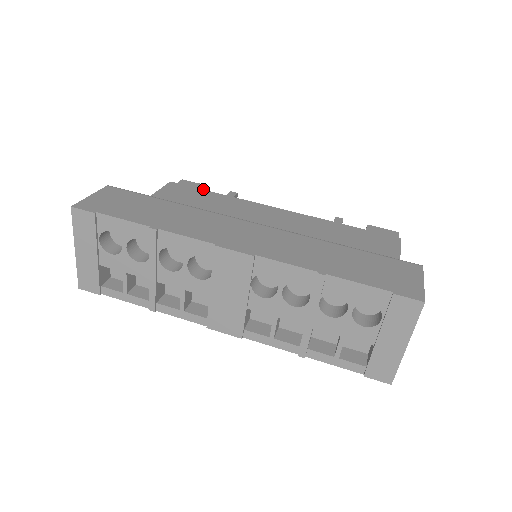
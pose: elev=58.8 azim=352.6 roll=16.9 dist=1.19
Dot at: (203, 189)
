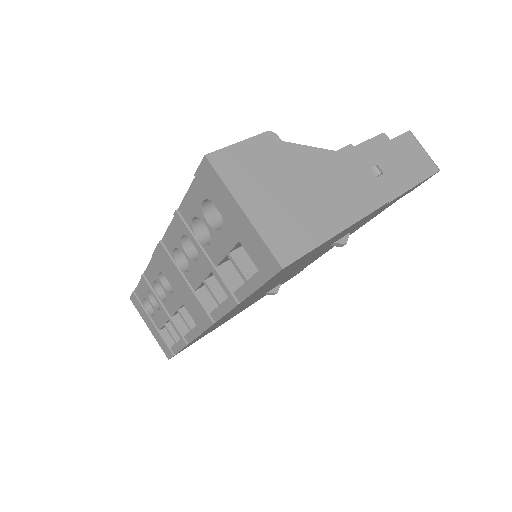
Dot at: occluded
